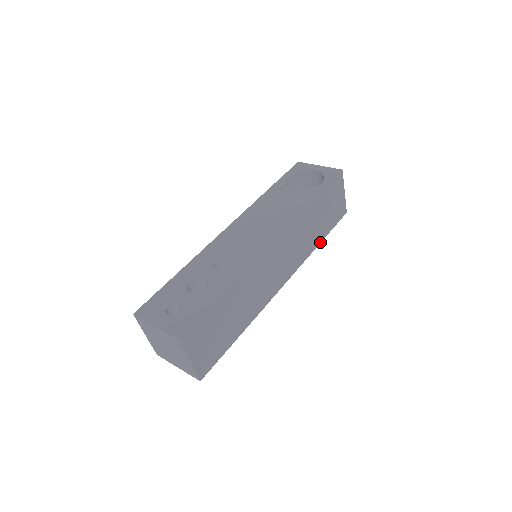
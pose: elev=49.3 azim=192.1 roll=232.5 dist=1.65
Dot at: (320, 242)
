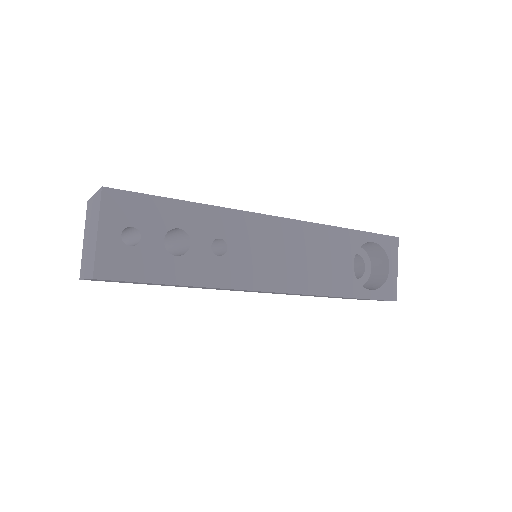
Dot at: occluded
